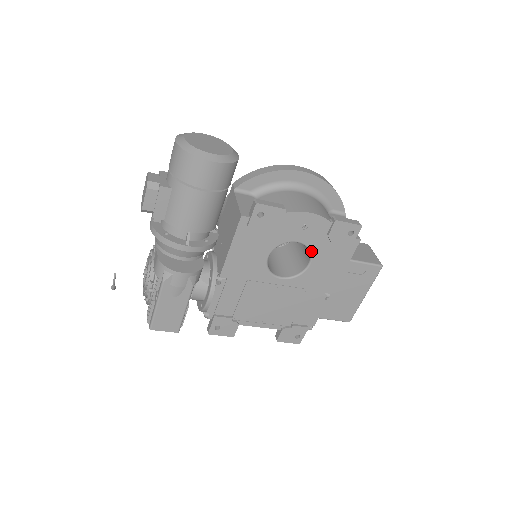
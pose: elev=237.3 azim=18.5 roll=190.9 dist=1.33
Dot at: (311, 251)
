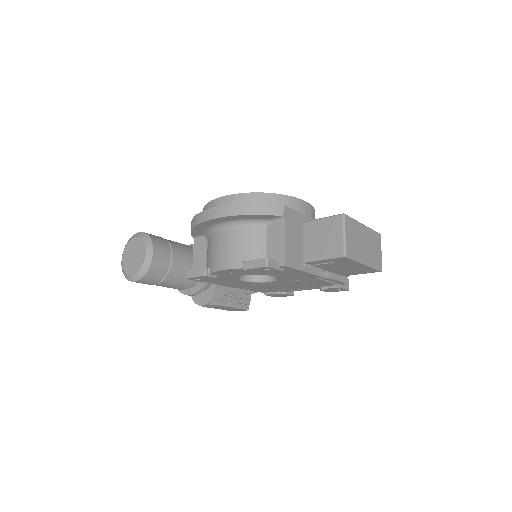
Dot at: occluded
